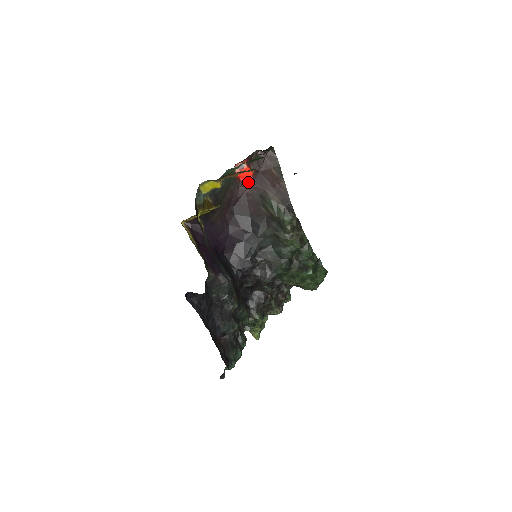
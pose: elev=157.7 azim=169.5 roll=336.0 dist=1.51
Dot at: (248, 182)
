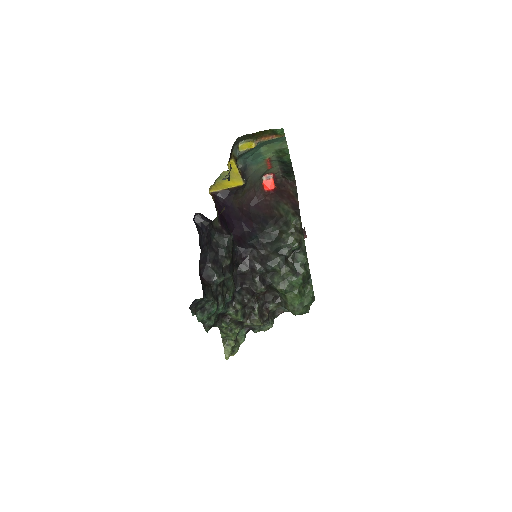
Dot at: (270, 192)
